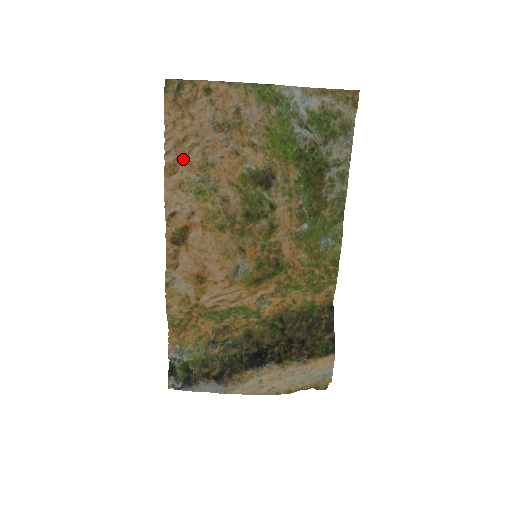
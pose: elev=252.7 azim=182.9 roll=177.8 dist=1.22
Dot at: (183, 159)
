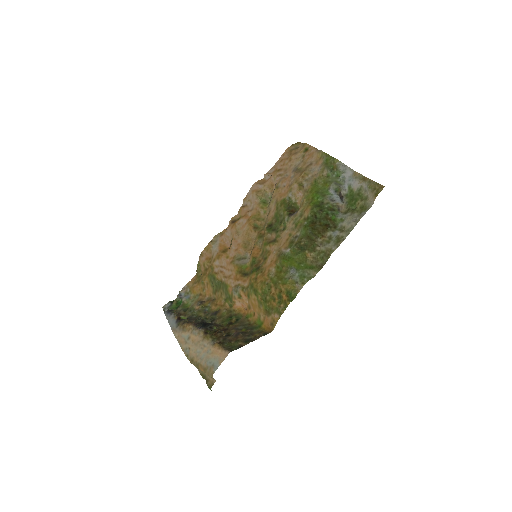
Dot at: (271, 180)
